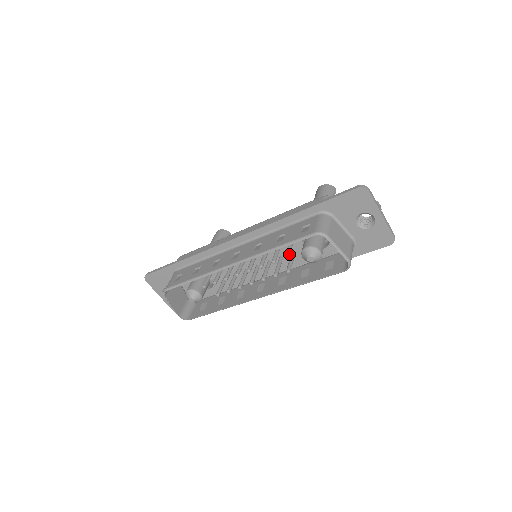
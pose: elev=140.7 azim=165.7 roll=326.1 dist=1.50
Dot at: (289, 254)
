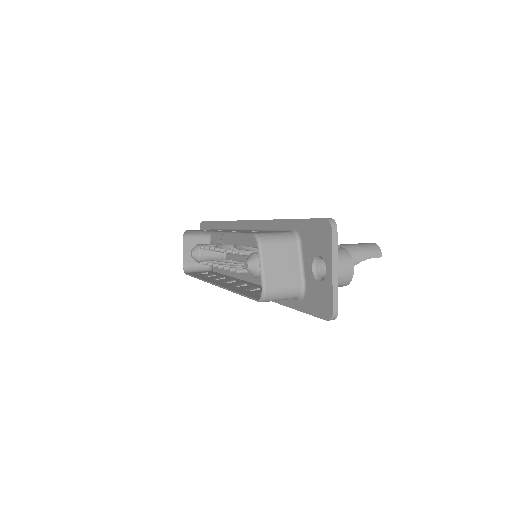
Dot at: (246, 253)
